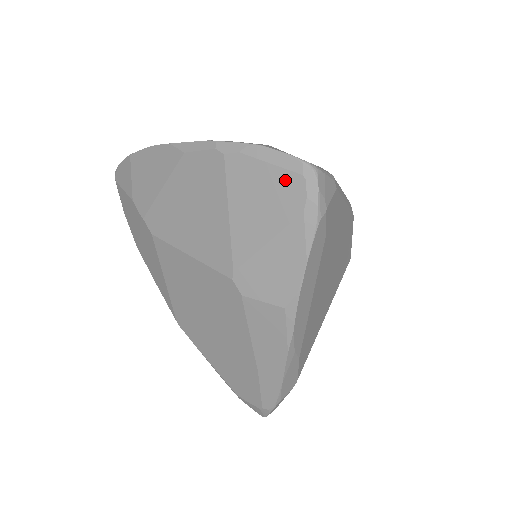
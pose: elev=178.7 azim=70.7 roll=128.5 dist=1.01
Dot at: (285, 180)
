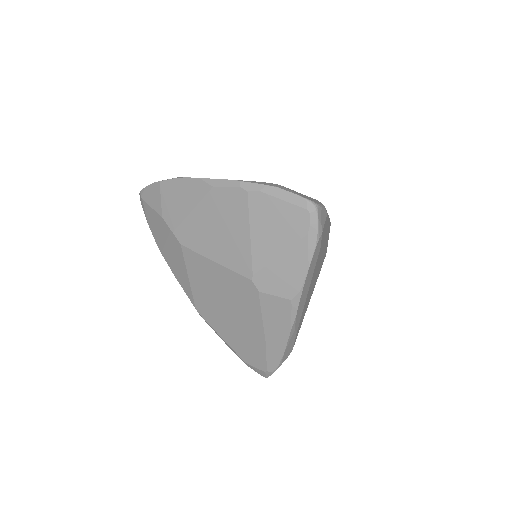
Dot at: (294, 212)
